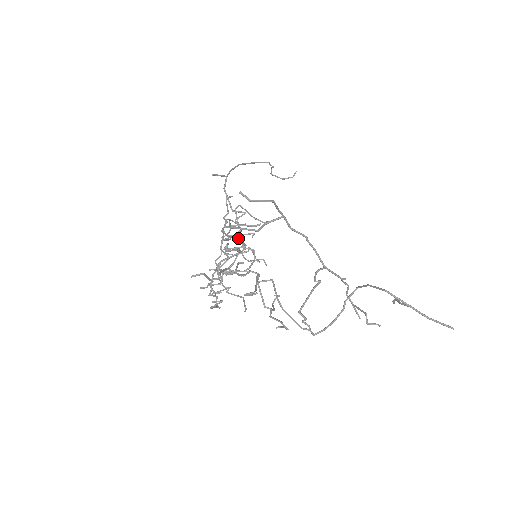
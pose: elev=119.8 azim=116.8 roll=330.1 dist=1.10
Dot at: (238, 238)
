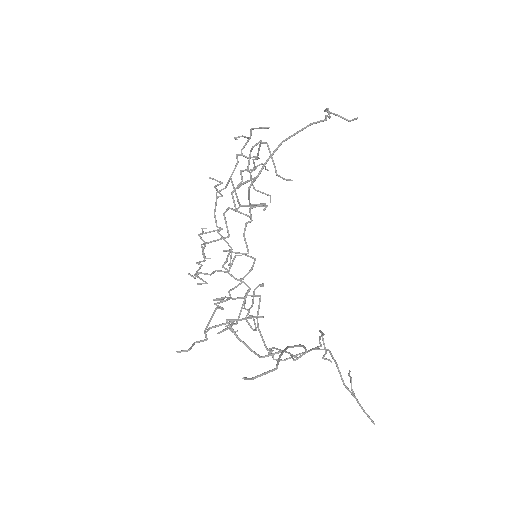
Dot at: (244, 237)
